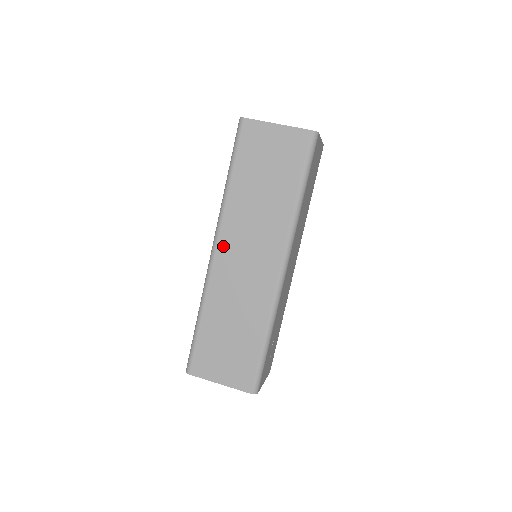
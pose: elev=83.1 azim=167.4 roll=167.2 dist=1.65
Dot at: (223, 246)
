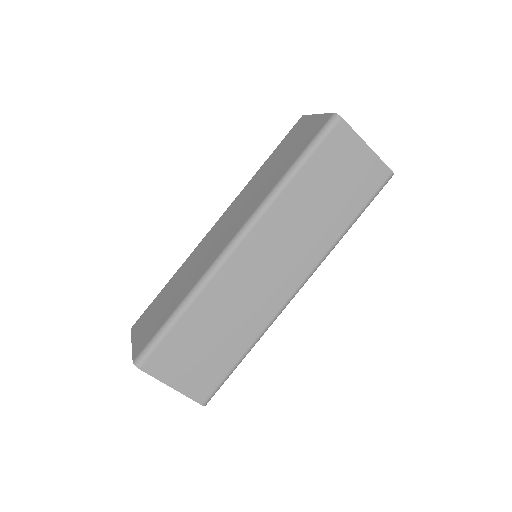
Dot at: (250, 243)
